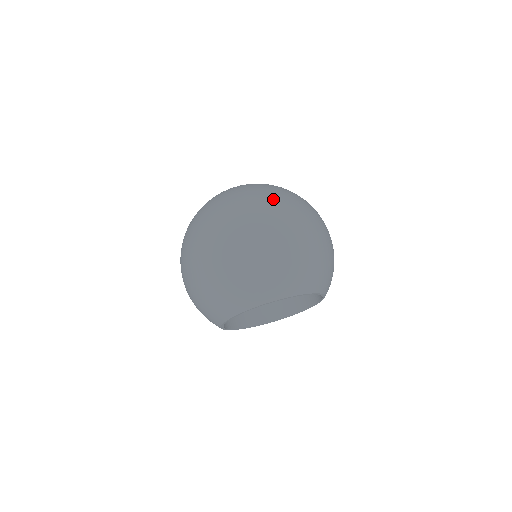
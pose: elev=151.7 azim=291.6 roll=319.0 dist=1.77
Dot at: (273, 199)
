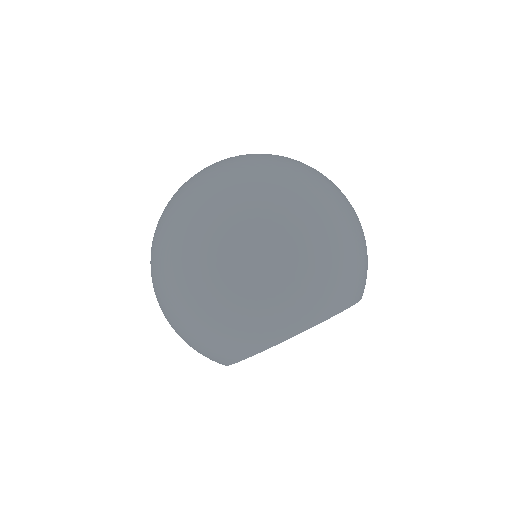
Dot at: occluded
